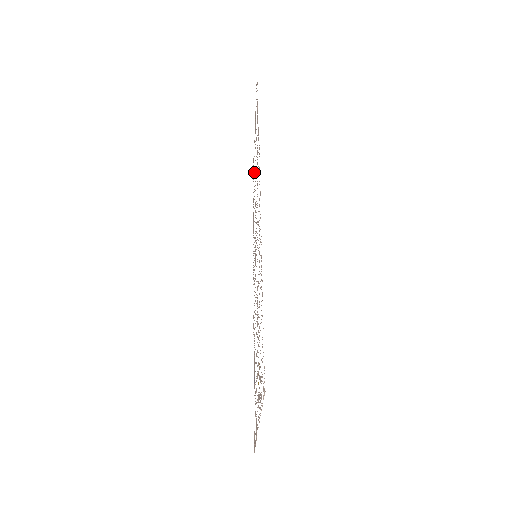
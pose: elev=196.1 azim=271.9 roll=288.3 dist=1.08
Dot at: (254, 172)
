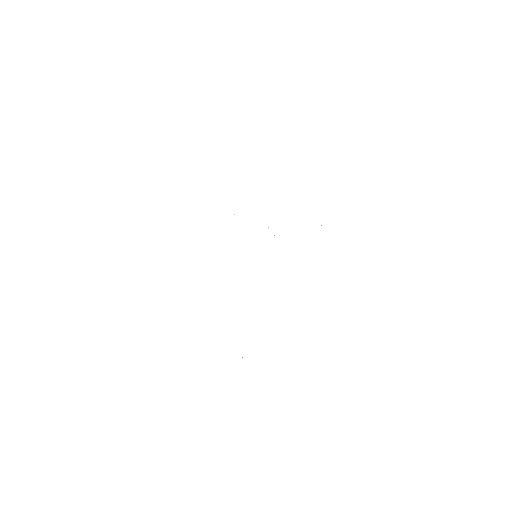
Dot at: occluded
